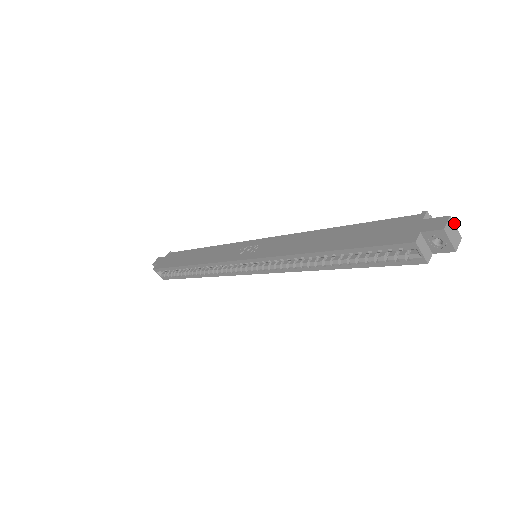
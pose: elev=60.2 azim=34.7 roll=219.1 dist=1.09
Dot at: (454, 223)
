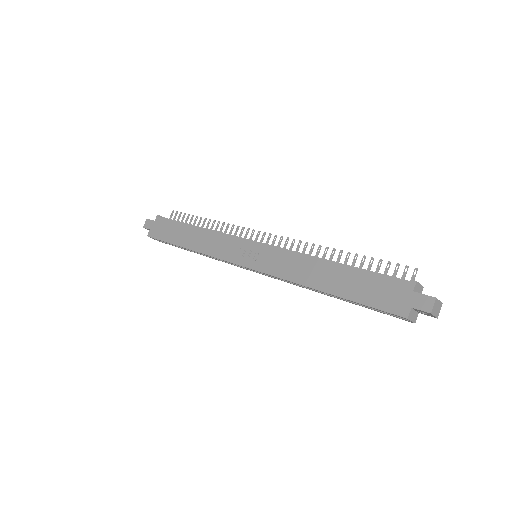
Dot at: (438, 300)
